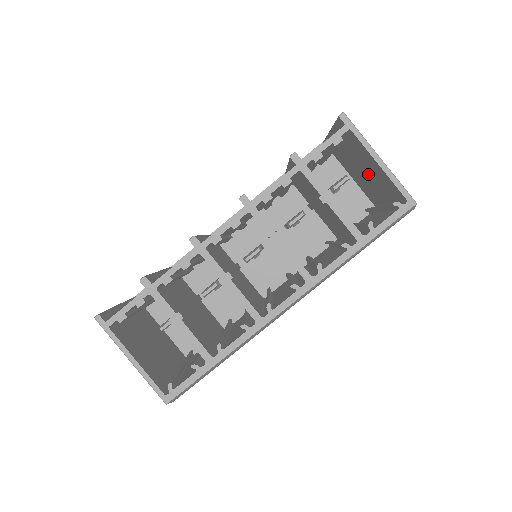
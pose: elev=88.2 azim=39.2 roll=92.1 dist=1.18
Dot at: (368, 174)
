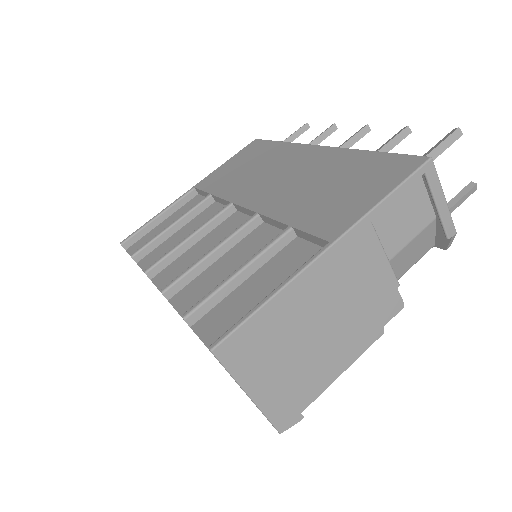
Dot at: (296, 353)
